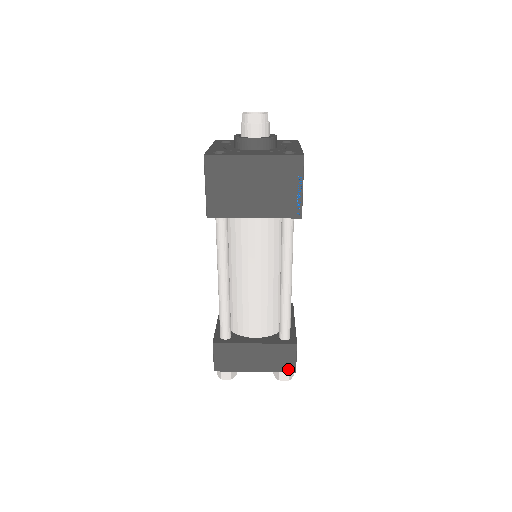
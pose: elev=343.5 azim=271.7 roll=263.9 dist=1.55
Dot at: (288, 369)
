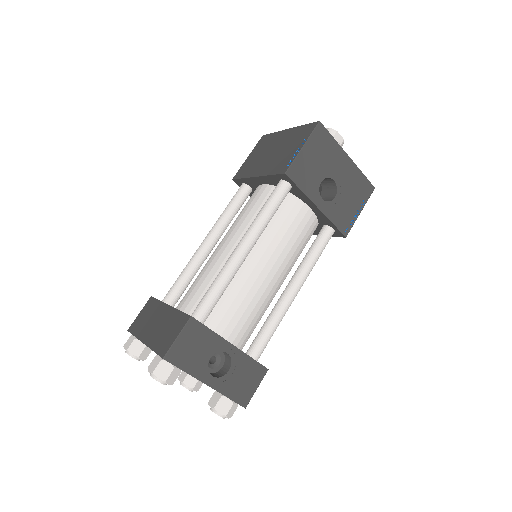
Dot at: (162, 350)
